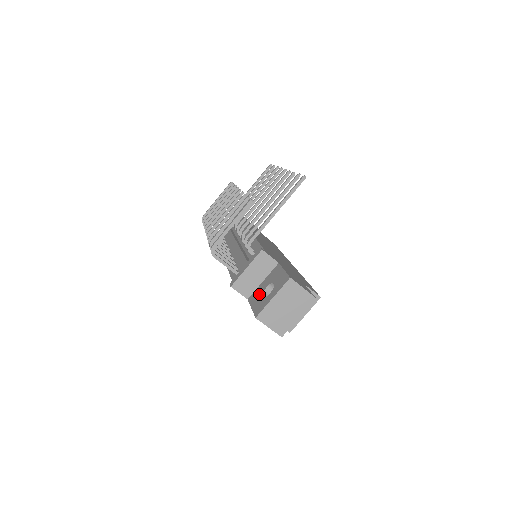
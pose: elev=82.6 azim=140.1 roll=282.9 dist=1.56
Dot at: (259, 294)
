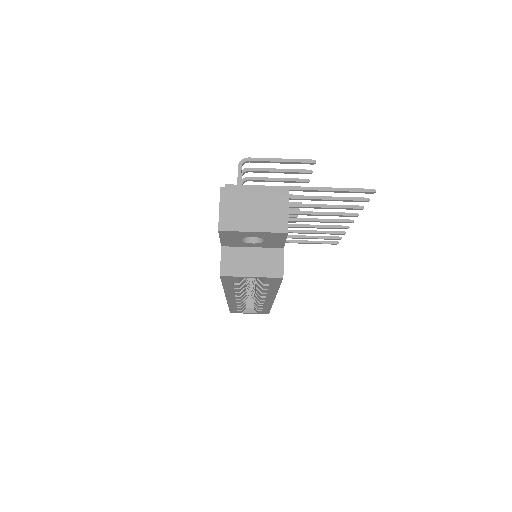
Dot at: occluded
